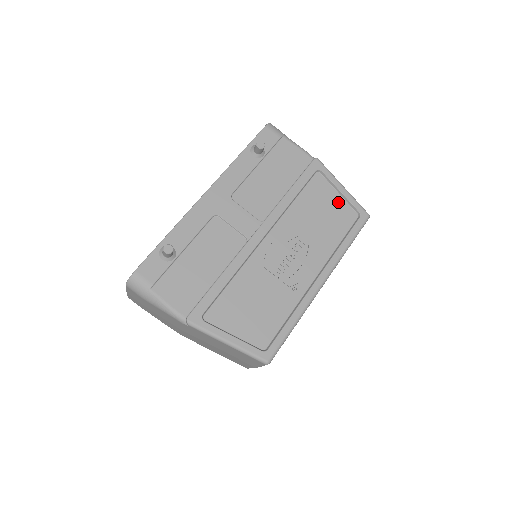
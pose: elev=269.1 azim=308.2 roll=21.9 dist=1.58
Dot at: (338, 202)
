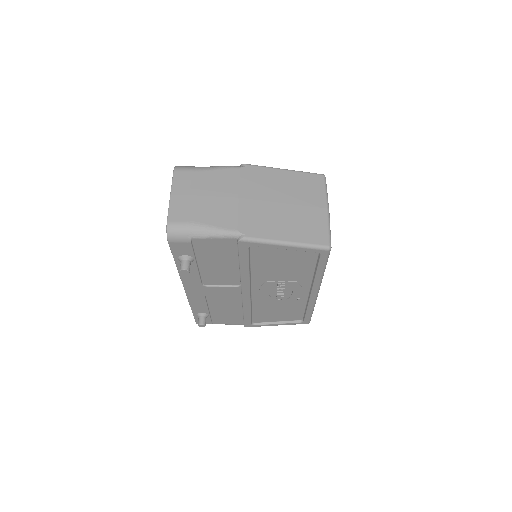
Dot at: occluded
